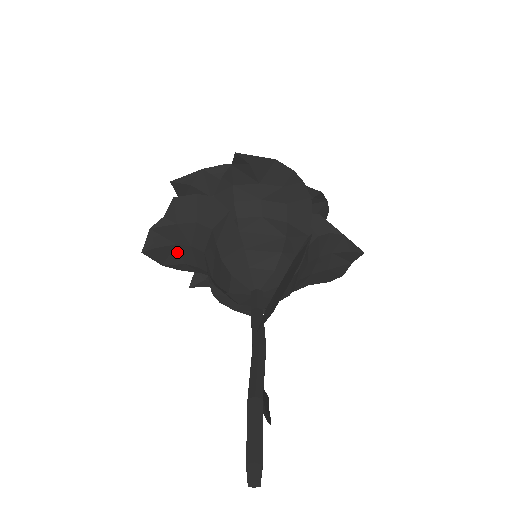
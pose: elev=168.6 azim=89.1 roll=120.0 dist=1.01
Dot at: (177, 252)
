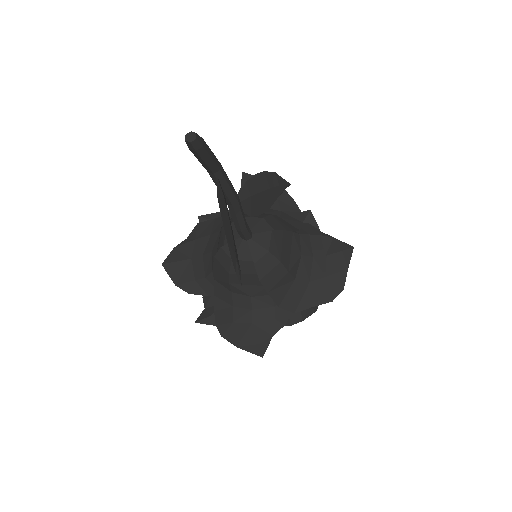
Dot at: (191, 267)
